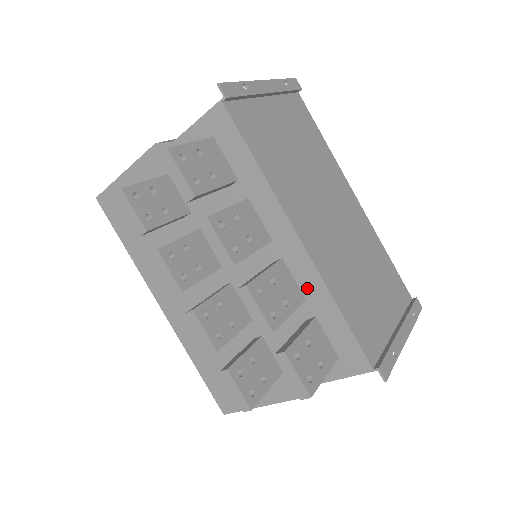
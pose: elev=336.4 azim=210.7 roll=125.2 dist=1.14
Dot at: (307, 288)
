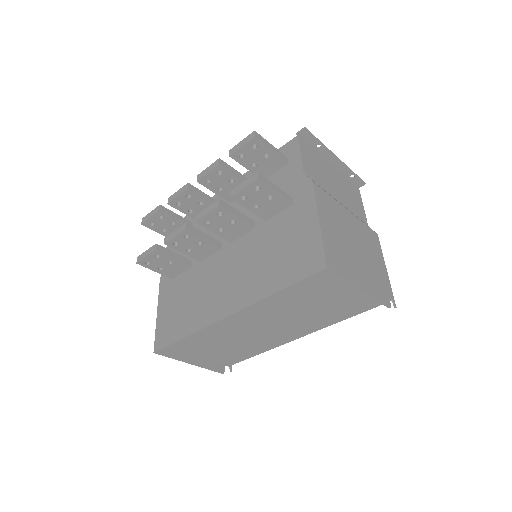
Dot at: occluded
